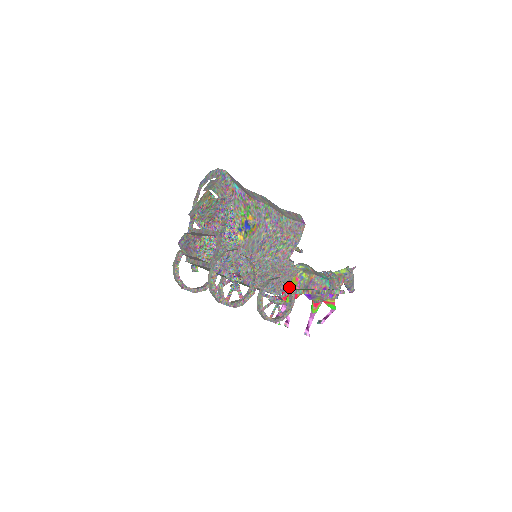
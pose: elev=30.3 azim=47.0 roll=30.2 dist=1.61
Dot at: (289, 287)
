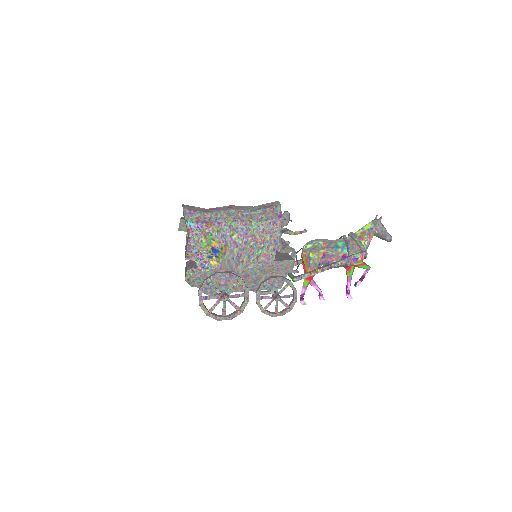
Dot at: occluded
